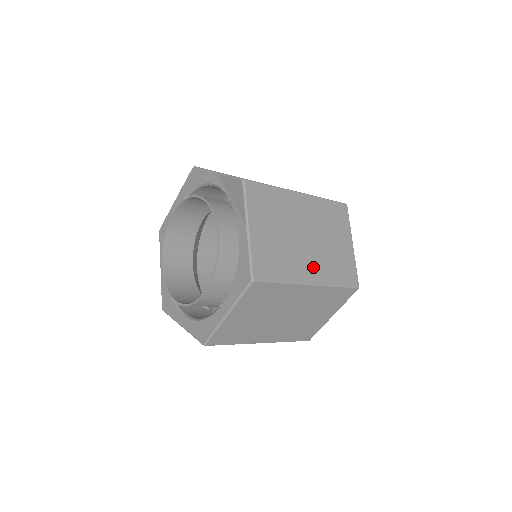
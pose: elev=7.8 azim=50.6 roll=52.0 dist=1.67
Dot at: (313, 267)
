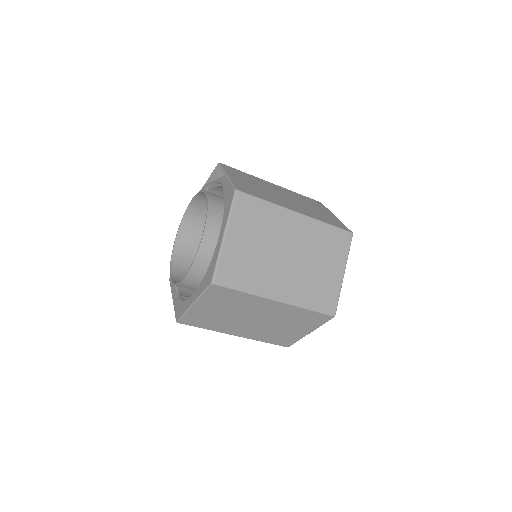
Dot at: (297, 208)
